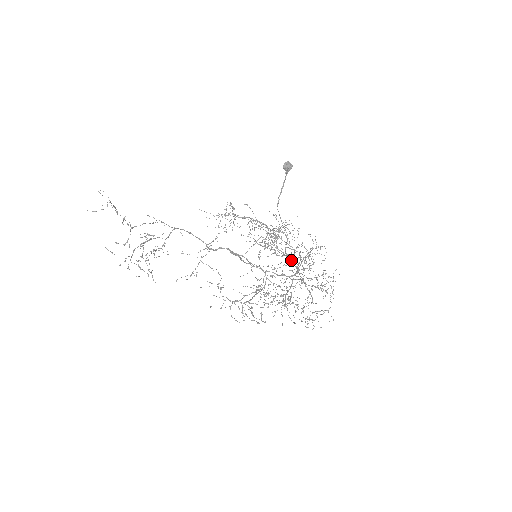
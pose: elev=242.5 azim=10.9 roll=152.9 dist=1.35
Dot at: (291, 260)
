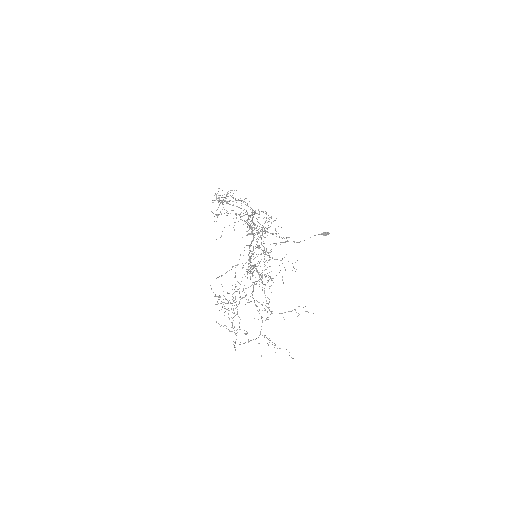
Dot at: occluded
